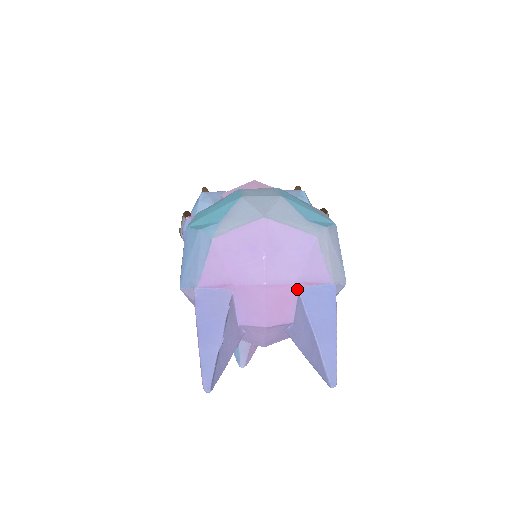
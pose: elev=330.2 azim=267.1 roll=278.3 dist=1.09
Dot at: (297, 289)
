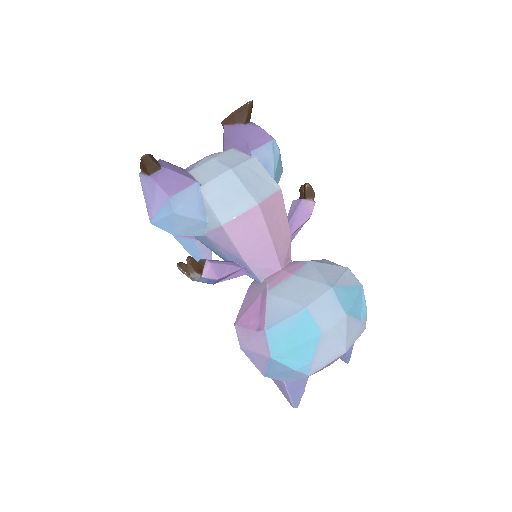
Dot at: occluded
